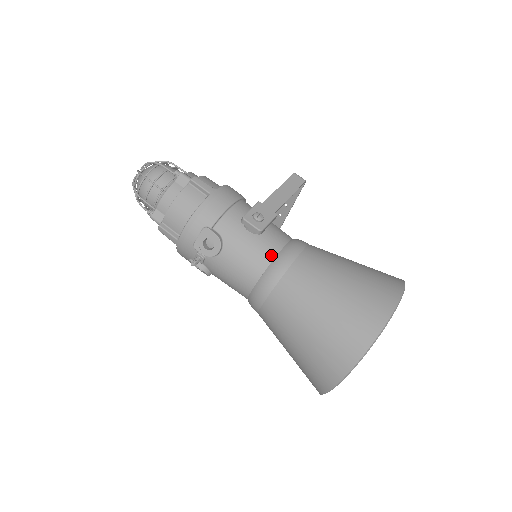
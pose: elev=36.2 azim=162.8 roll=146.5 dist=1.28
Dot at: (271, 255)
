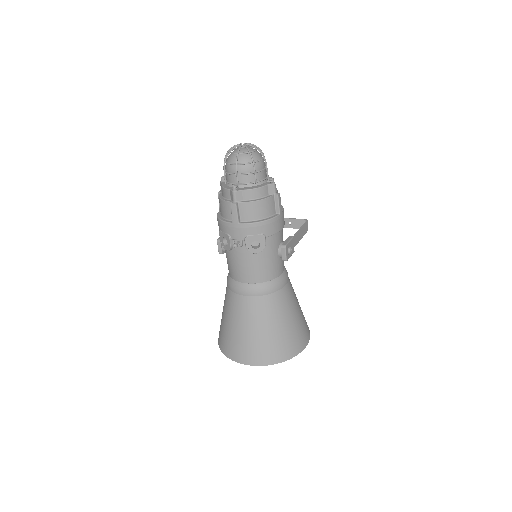
Dot at: (276, 275)
